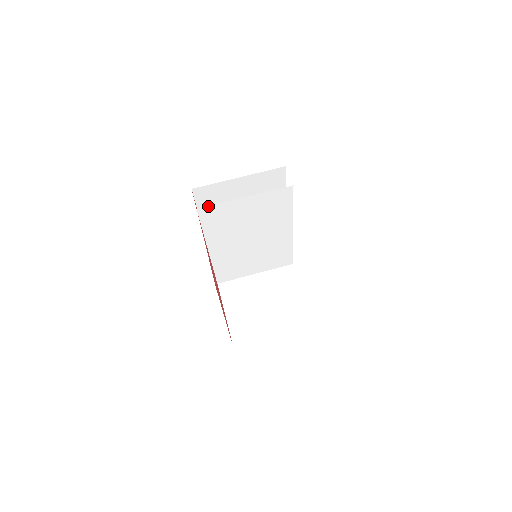
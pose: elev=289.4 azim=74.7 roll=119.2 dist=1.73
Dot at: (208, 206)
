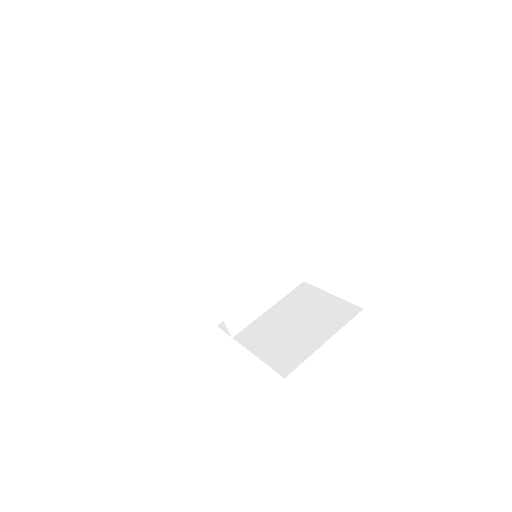
Dot at: (176, 203)
